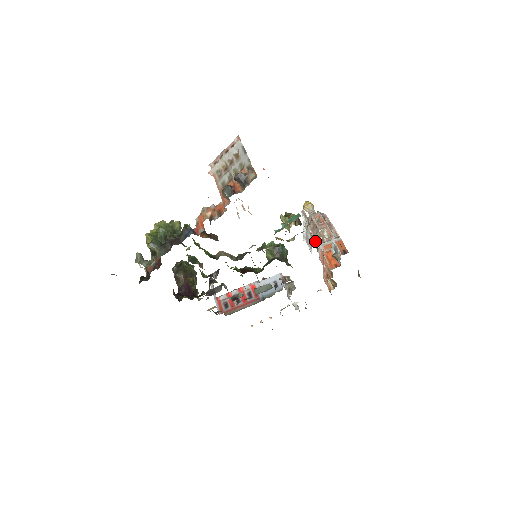
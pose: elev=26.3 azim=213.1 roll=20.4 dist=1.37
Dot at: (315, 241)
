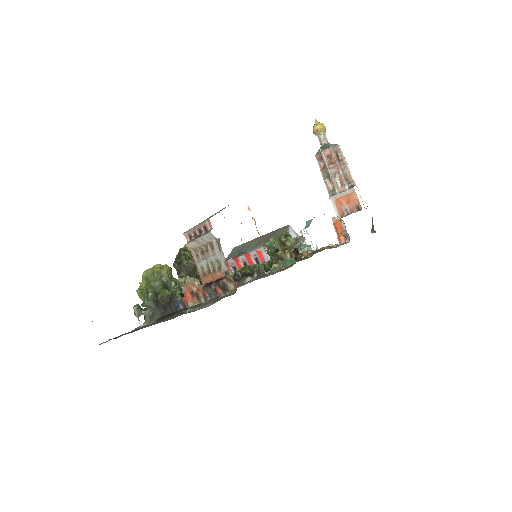
Dot at: occluded
